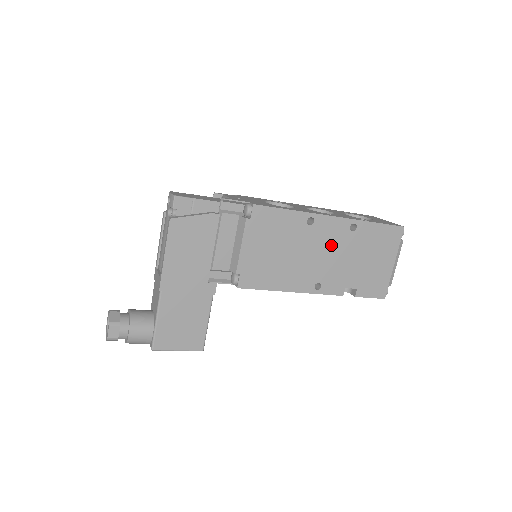
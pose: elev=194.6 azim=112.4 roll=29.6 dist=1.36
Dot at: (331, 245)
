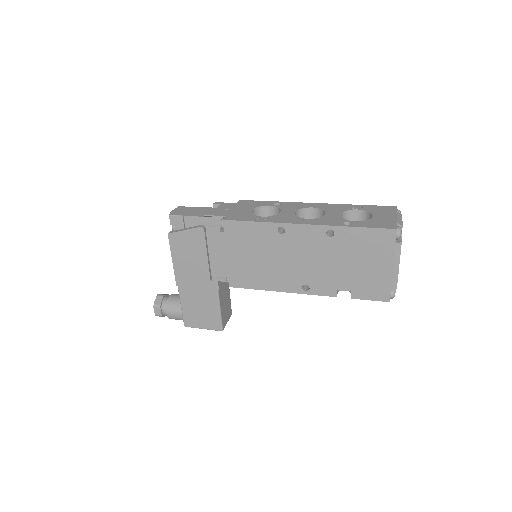
Dot at: (310, 251)
